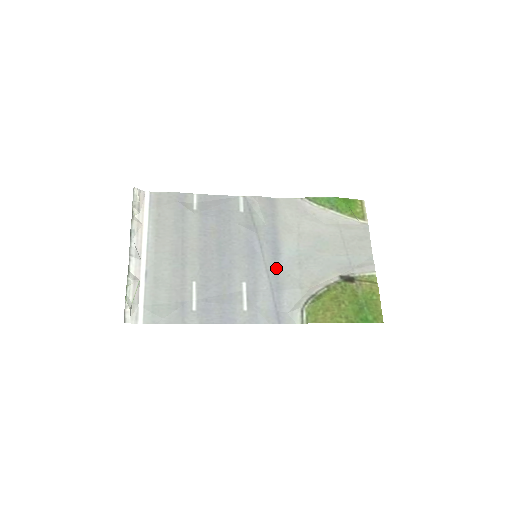
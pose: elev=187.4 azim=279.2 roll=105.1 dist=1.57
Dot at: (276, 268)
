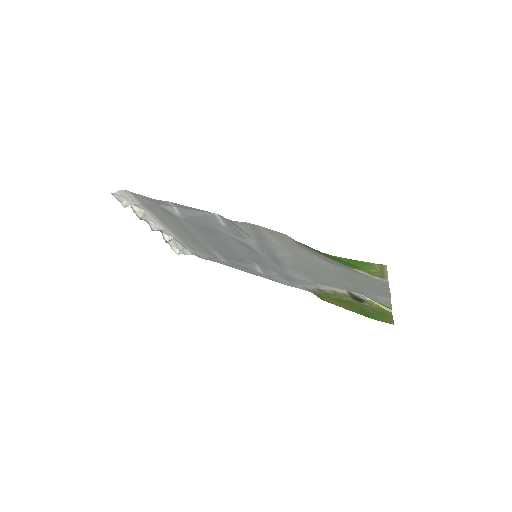
Dot at: (280, 266)
